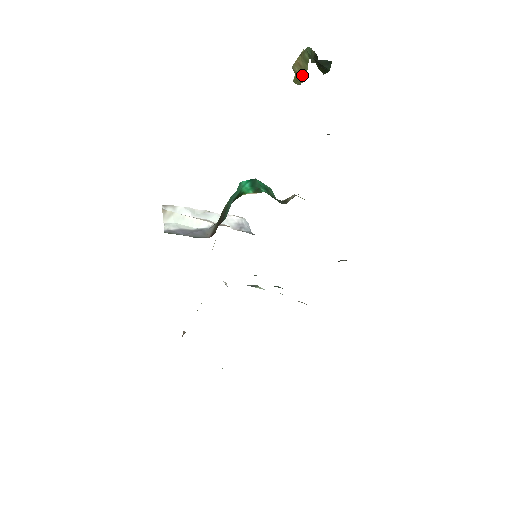
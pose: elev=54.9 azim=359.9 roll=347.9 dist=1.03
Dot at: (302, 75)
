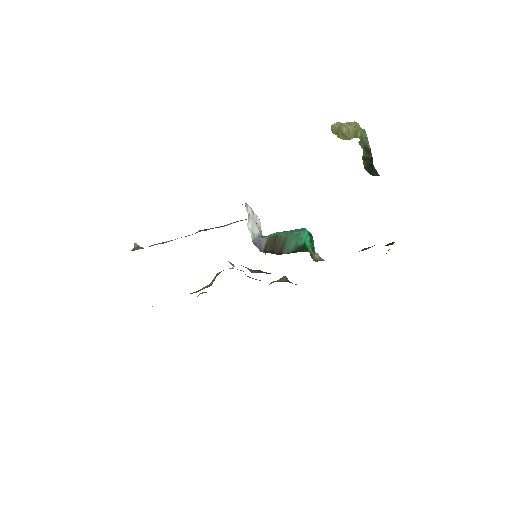
Dot at: (344, 136)
